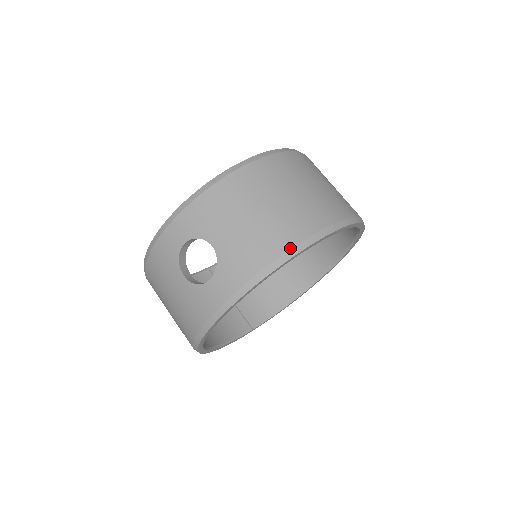
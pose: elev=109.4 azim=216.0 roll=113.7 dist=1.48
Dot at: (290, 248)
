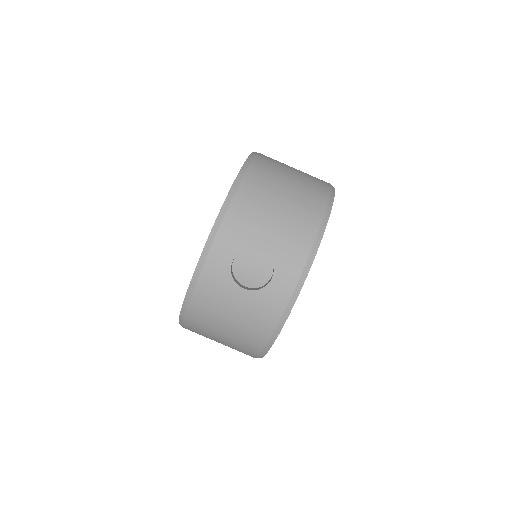
Dot at: (321, 221)
